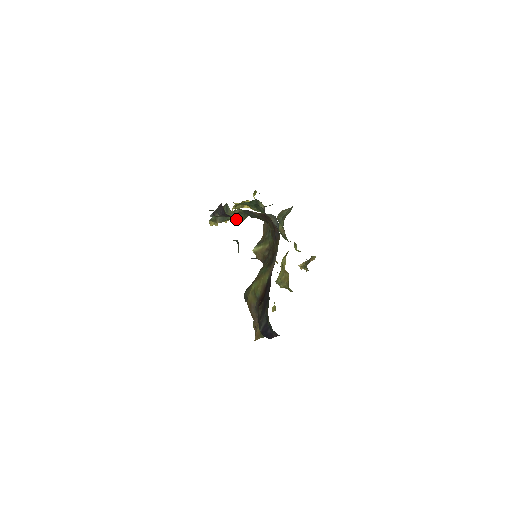
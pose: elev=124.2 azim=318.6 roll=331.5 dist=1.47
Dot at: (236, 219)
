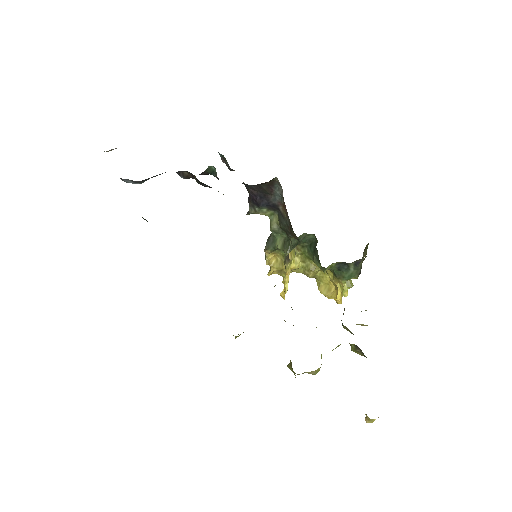
Dot at: (281, 248)
